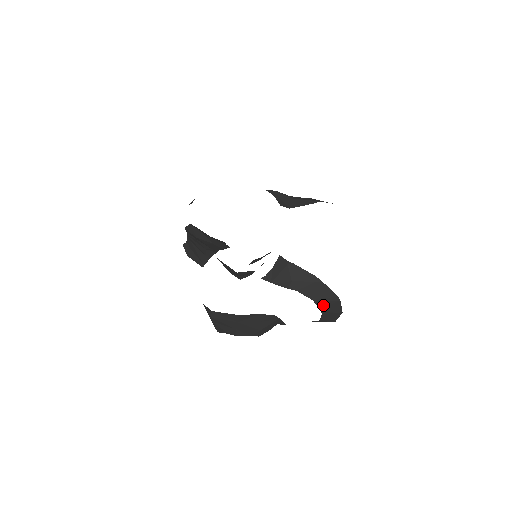
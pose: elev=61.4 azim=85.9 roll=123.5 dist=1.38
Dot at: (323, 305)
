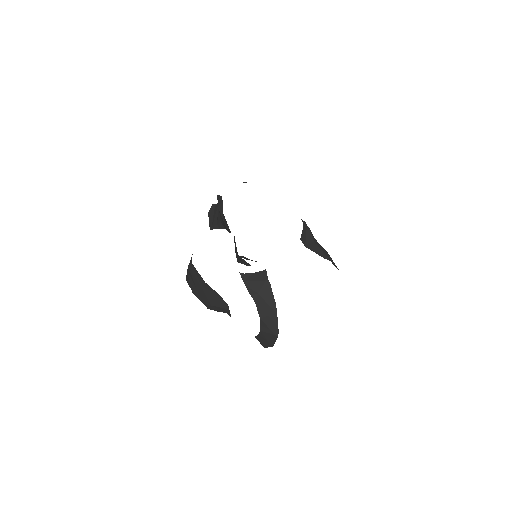
Dot at: (264, 329)
